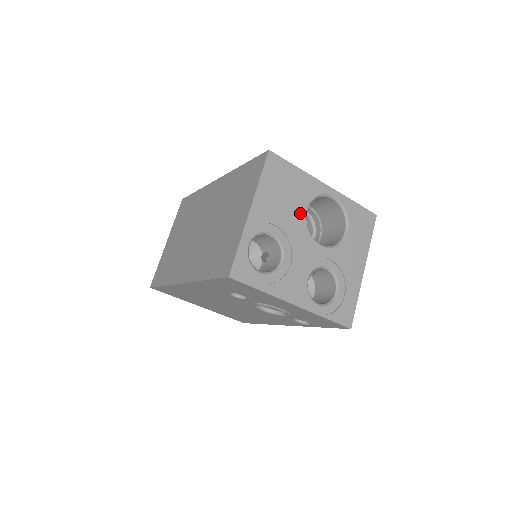
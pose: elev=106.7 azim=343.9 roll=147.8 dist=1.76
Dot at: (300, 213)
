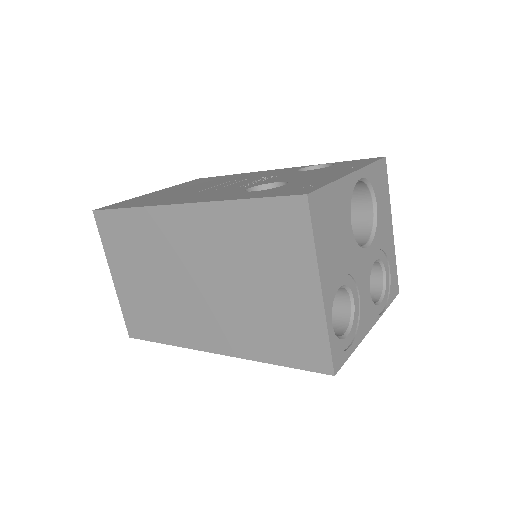
Dot at: (349, 235)
